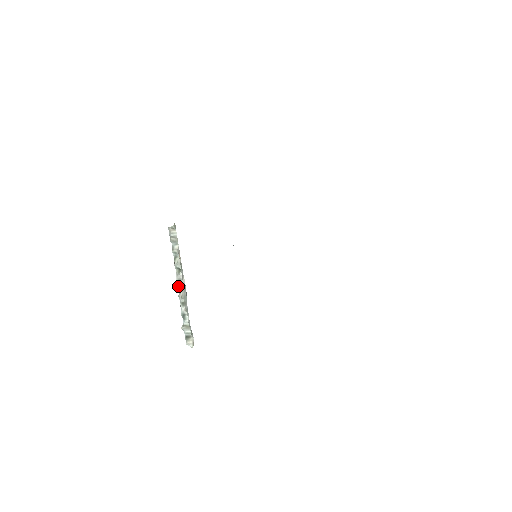
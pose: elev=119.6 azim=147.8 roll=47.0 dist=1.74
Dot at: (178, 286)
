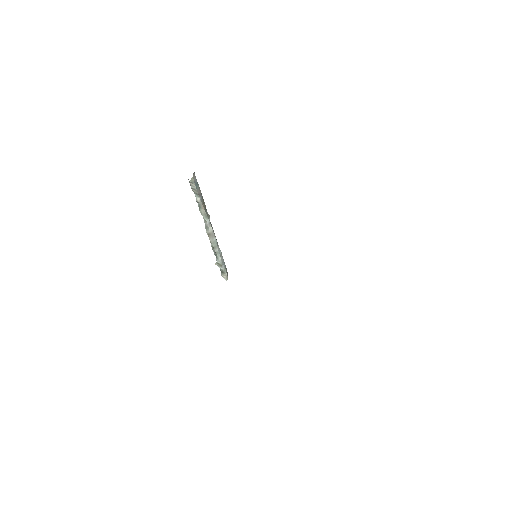
Dot at: (206, 232)
